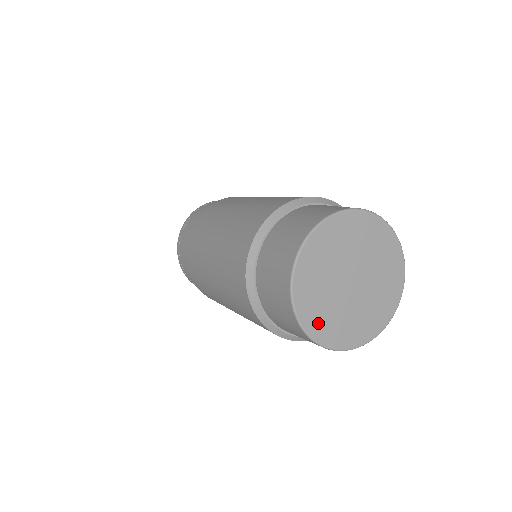
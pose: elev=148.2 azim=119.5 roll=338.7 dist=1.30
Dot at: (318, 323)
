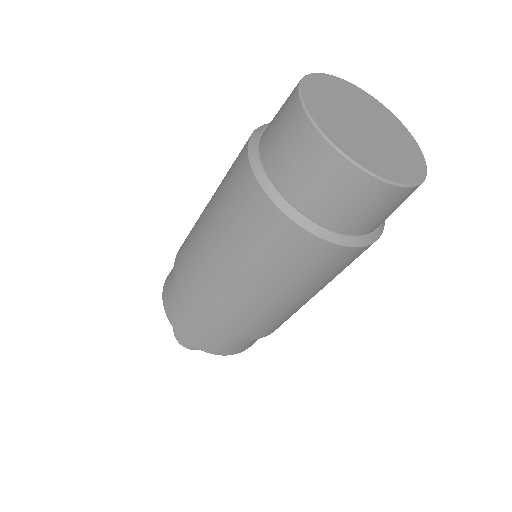
Dot at: (349, 147)
